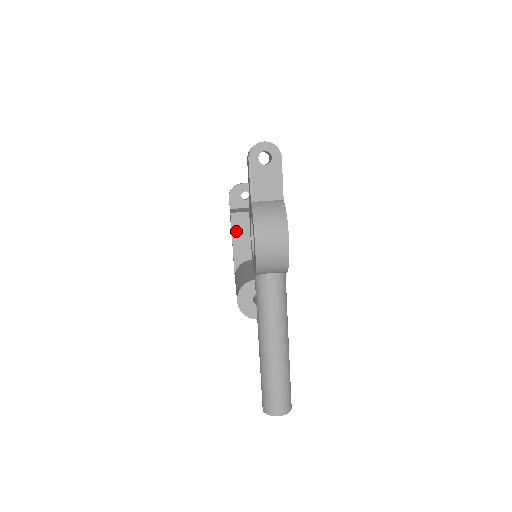
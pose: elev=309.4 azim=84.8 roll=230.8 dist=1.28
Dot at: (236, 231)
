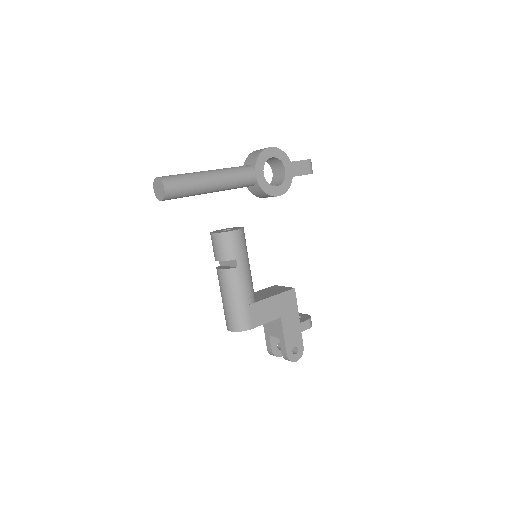
Dot at: (265, 290)
